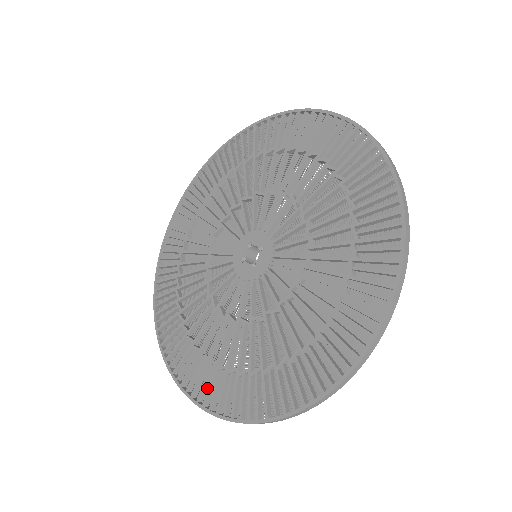
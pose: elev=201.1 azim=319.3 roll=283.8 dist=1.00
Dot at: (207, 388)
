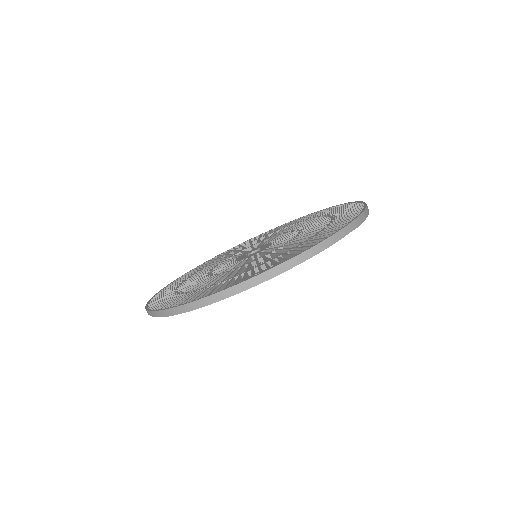
Dot at: occluded
